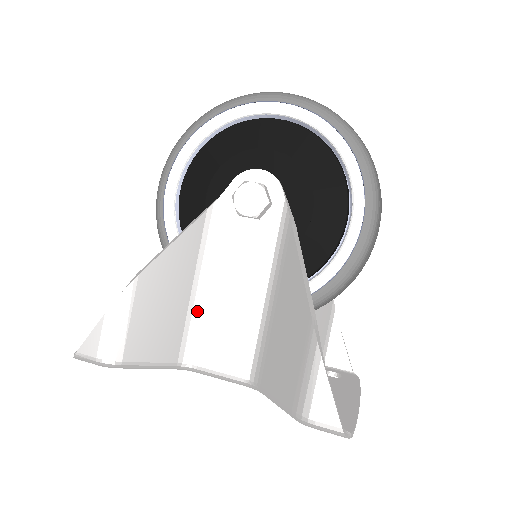
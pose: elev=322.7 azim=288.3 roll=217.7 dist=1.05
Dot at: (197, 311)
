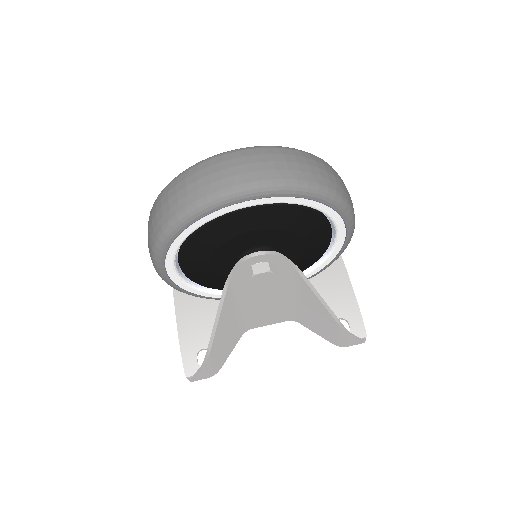
Dot at: (242, 317)
